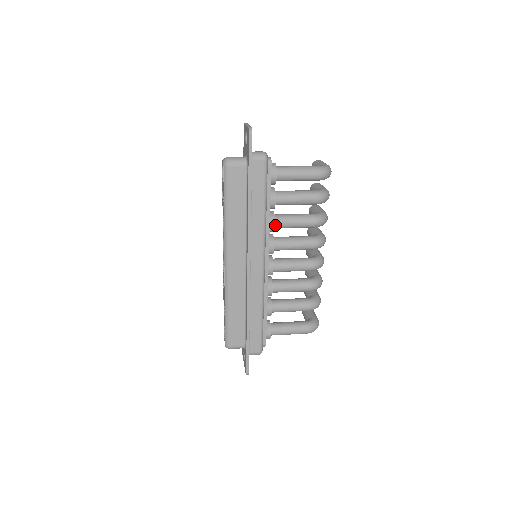
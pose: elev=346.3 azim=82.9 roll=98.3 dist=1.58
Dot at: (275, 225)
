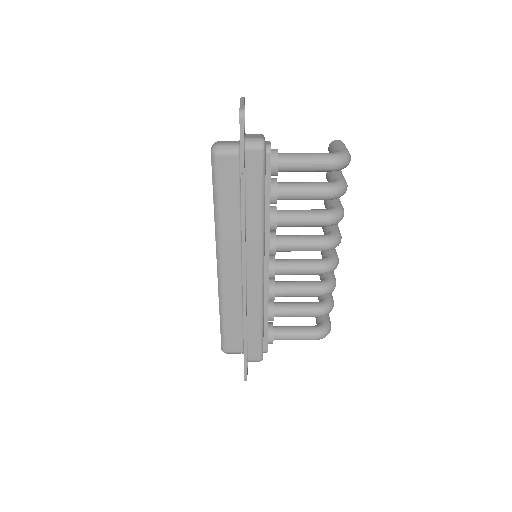
Dot at: (277, 224)
